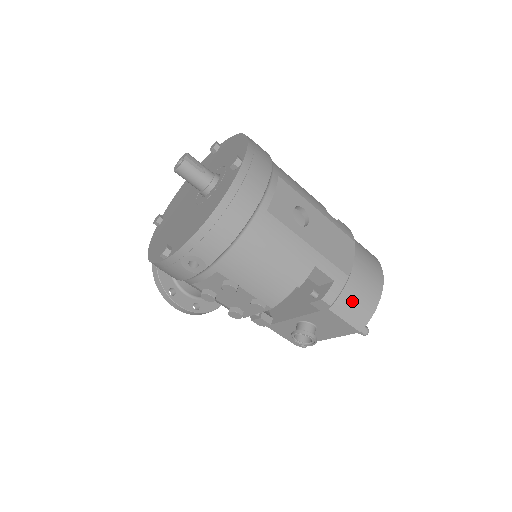
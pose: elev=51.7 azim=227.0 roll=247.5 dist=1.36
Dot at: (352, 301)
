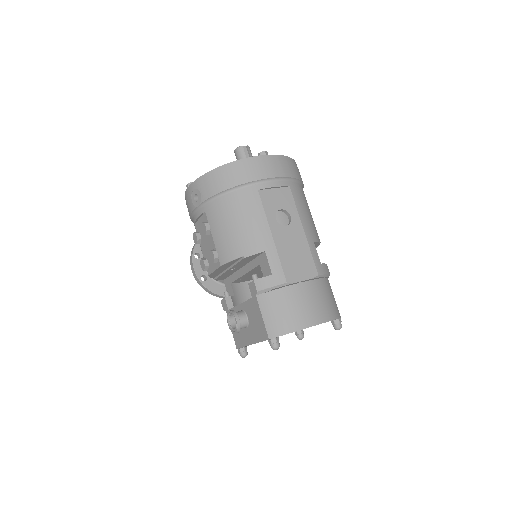
Dot at: (278, 306)
